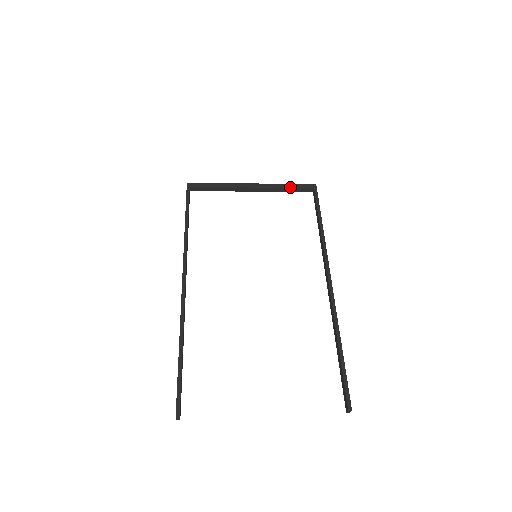
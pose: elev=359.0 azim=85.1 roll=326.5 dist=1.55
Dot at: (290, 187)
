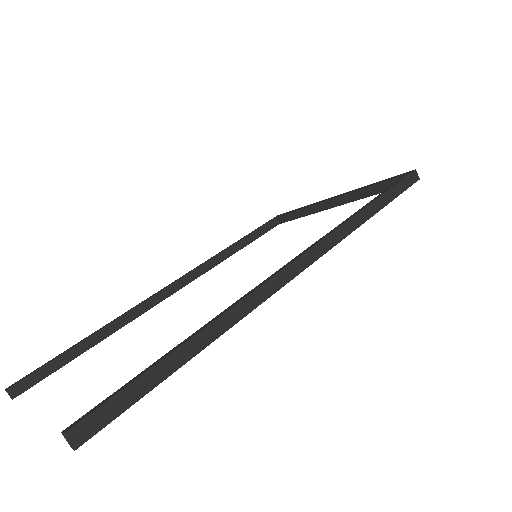
Dot at: (374, 184)
